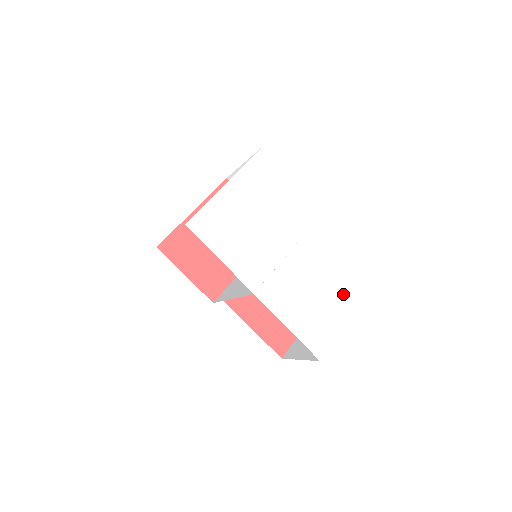
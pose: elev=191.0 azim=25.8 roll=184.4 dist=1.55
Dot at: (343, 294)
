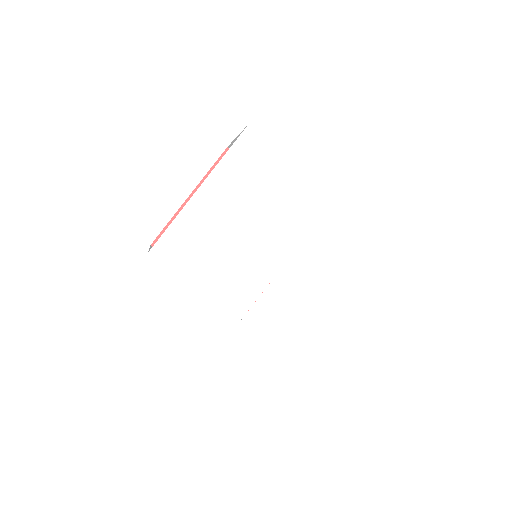
Dot at: (359, 304)
